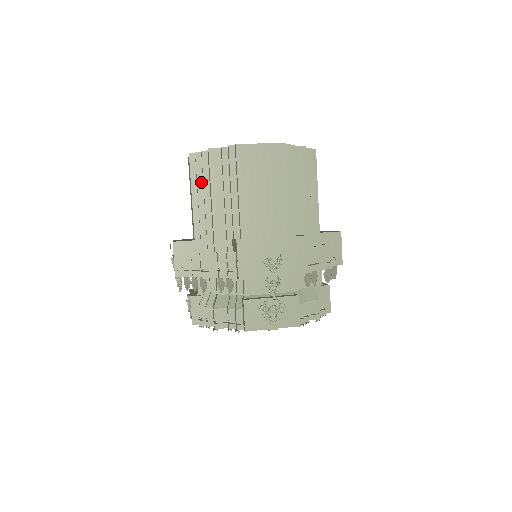
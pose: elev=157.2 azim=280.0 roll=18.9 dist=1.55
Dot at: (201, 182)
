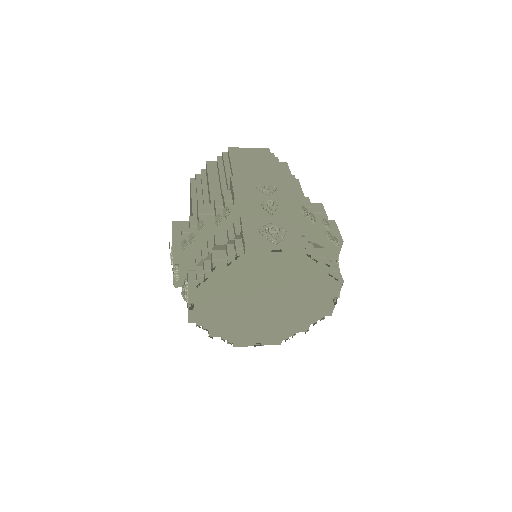
Dot at: (200, 189)
